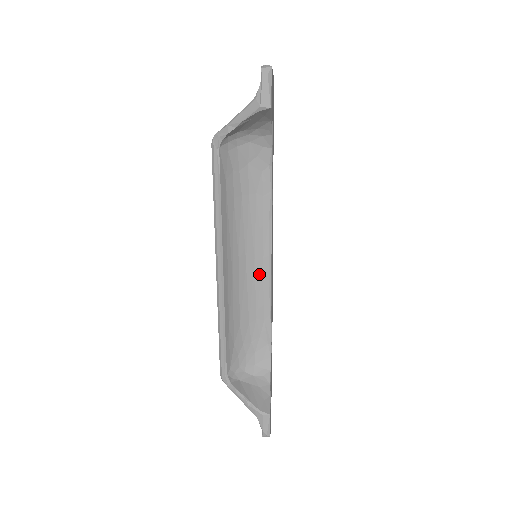
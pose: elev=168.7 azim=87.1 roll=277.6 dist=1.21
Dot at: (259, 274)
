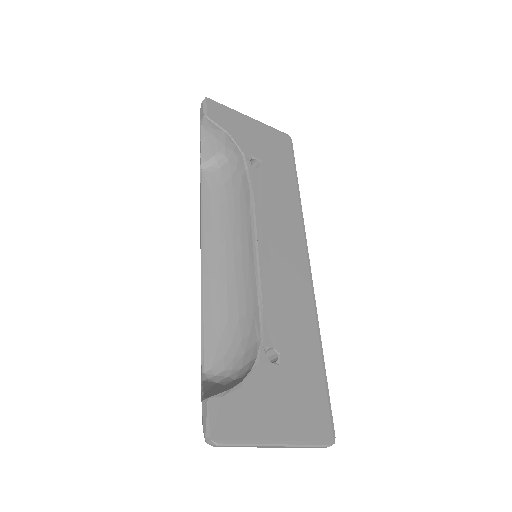
Dot at: (247, 264)
